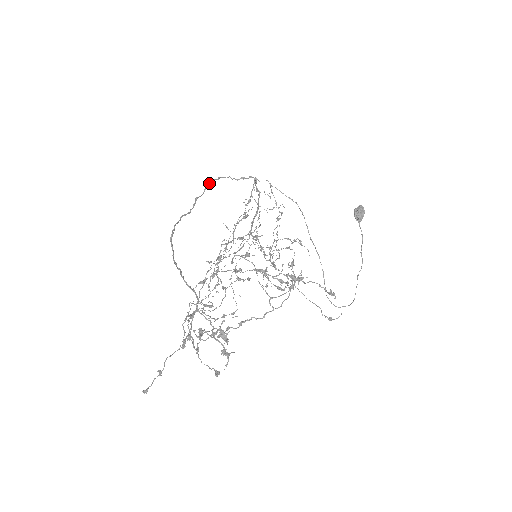
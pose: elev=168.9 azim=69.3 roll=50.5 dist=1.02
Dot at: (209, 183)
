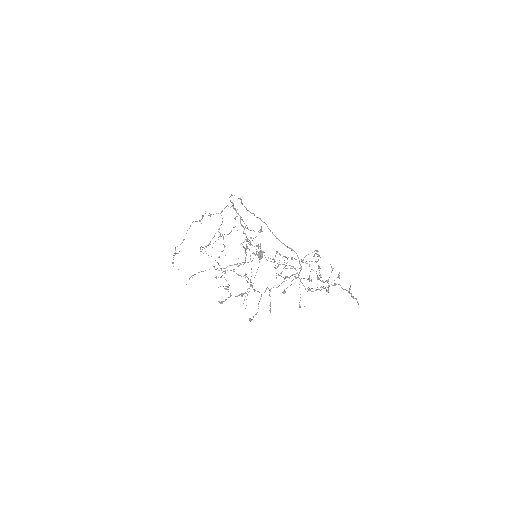
Dot at: occluded
